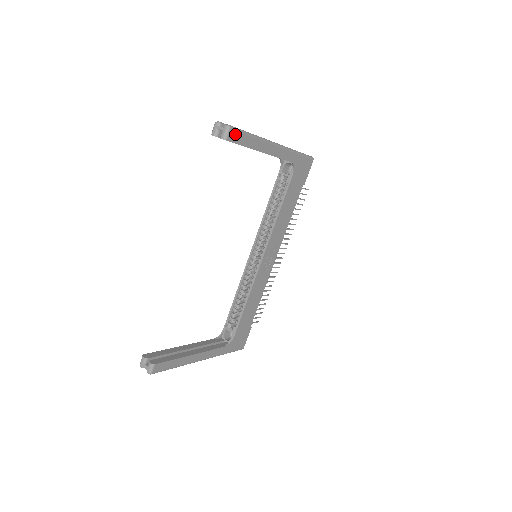
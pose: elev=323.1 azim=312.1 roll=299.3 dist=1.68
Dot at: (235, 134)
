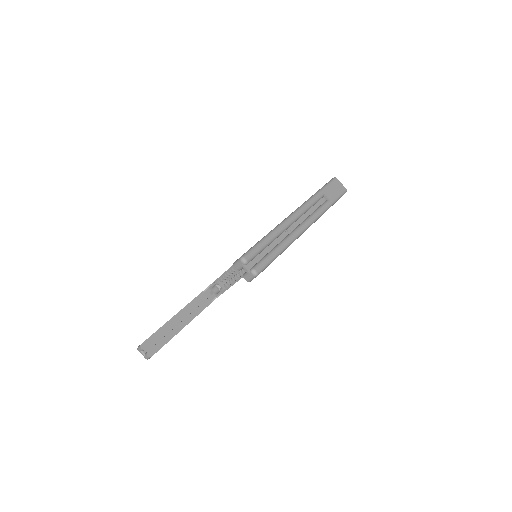
Dot at: (261, 271)
